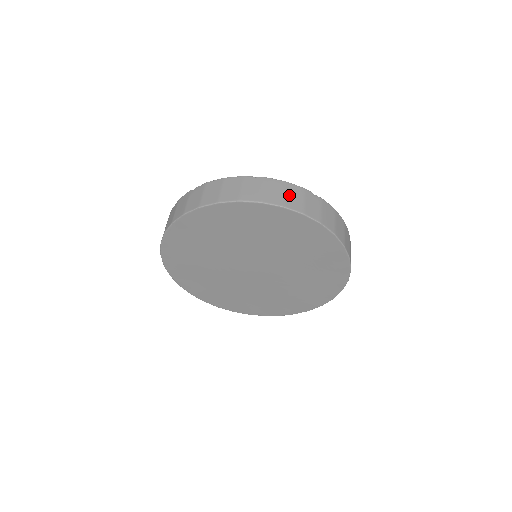
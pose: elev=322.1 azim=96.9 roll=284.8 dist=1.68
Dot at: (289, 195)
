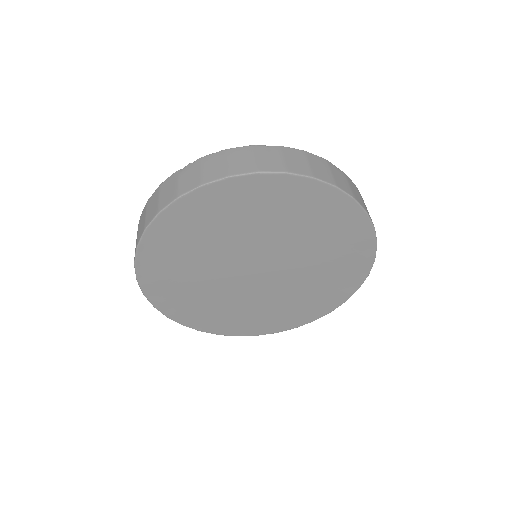
Dot at: (314, 165)
